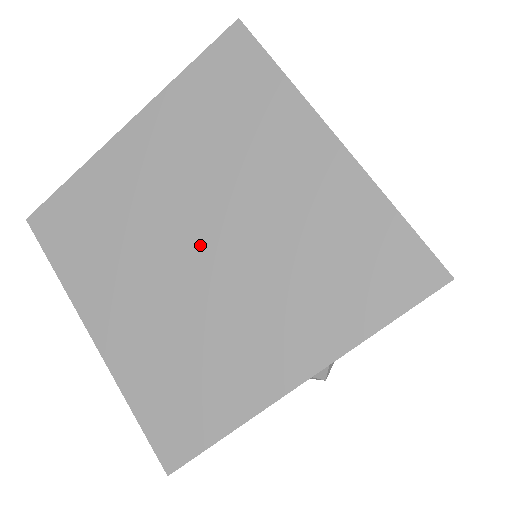
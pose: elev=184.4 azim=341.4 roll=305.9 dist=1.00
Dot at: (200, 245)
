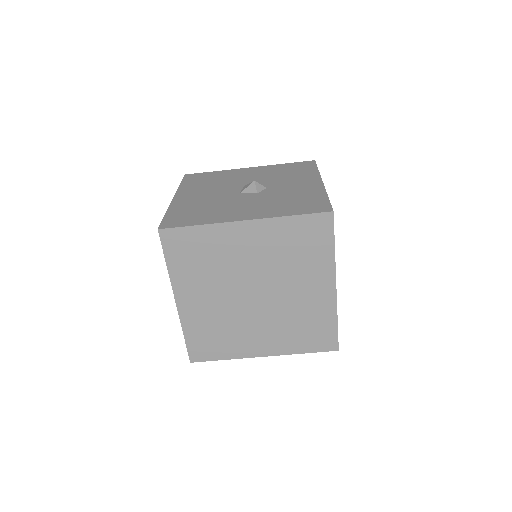
Dot at: (253, 294)
